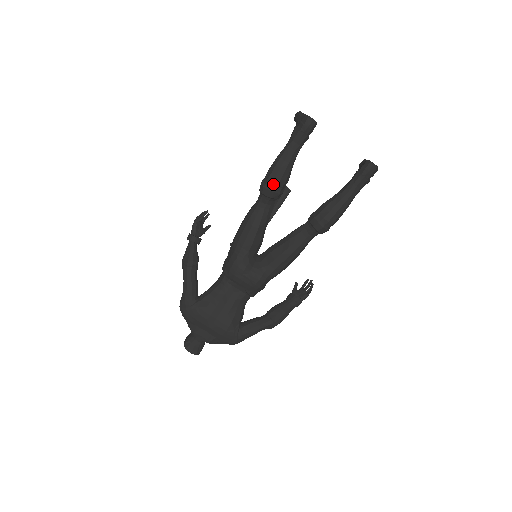
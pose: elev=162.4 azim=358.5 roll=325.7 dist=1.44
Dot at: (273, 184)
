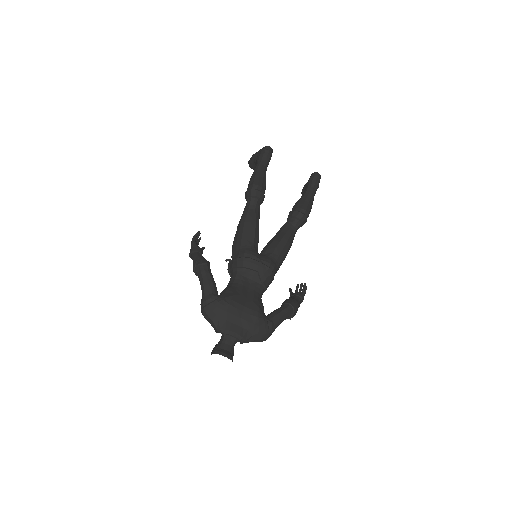
Dot at: (259, 186)
